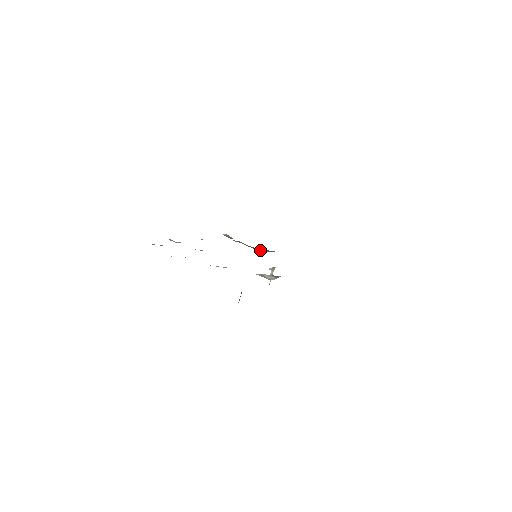
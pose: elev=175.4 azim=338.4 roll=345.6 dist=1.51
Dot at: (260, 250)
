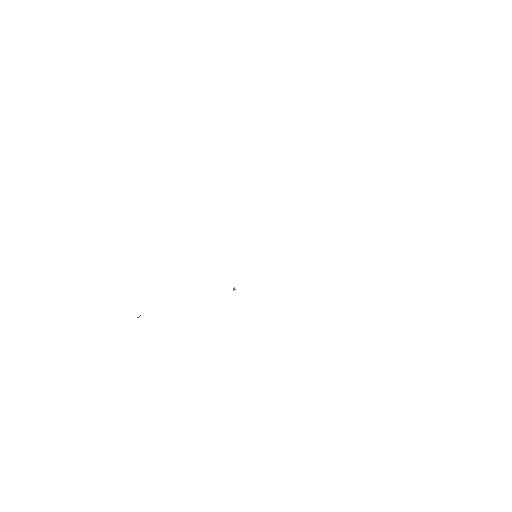
Dot at: occluded
